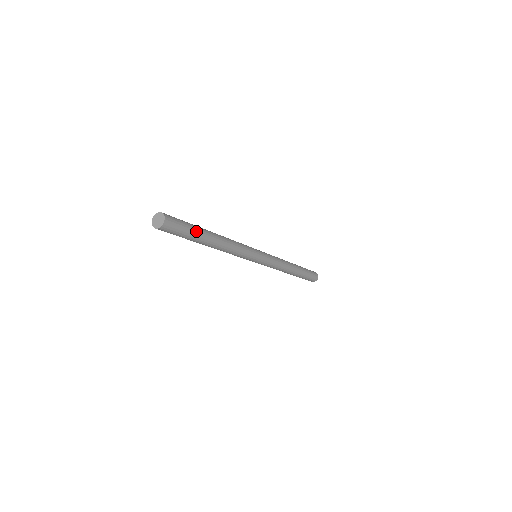
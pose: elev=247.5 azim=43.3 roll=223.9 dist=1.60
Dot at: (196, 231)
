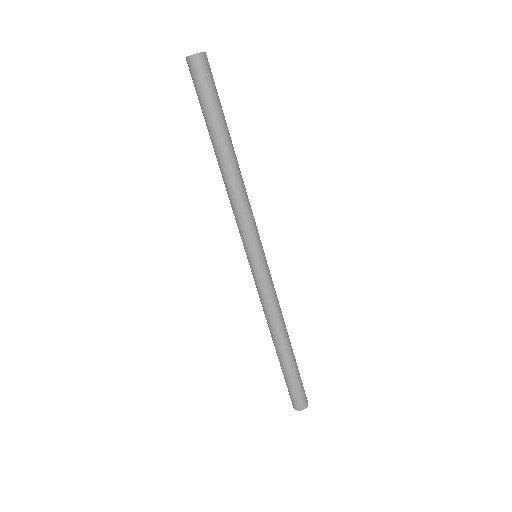
Dot at: (221, 112)
